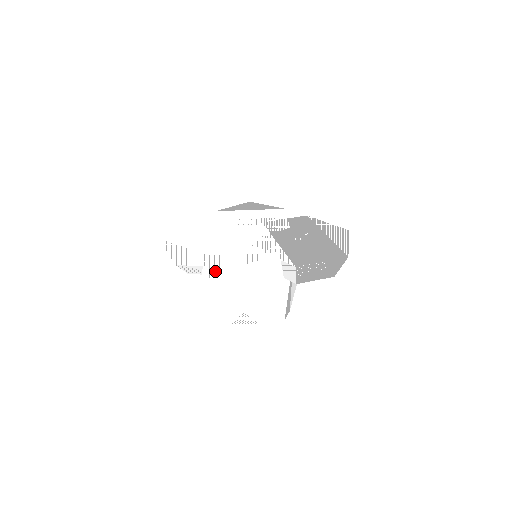
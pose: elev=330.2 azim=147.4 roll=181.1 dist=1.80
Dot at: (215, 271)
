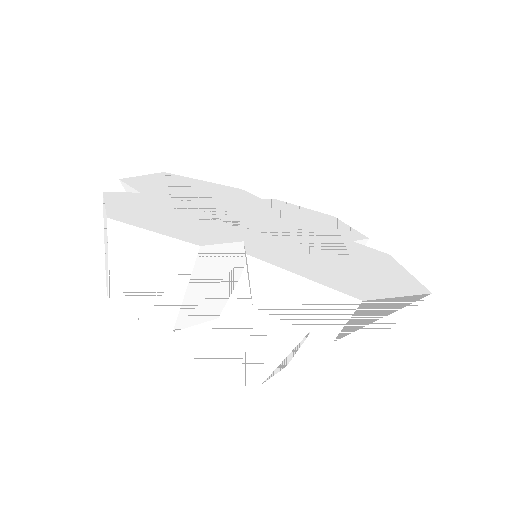
Dot at: (139, 199)
